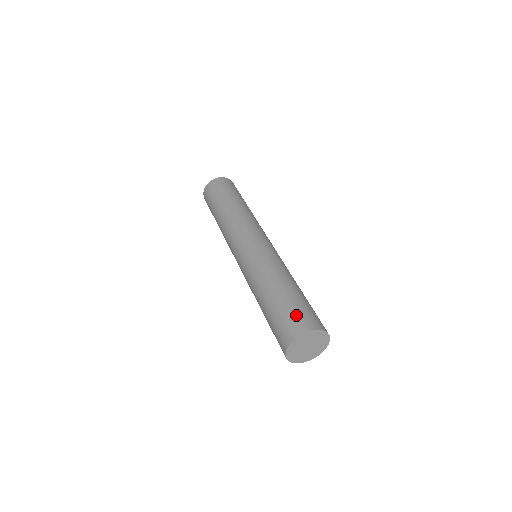
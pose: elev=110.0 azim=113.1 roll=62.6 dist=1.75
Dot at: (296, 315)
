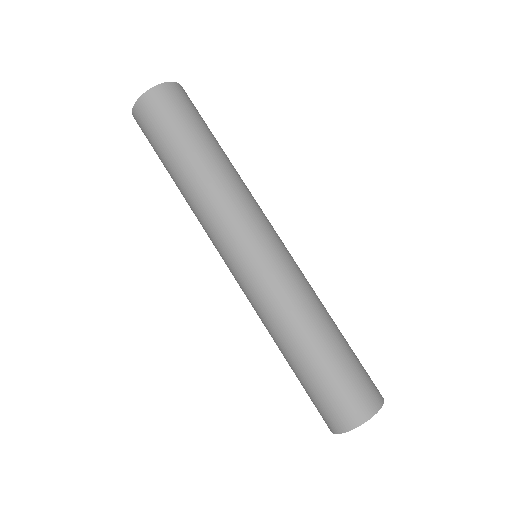
Dot at: (335, 402)
